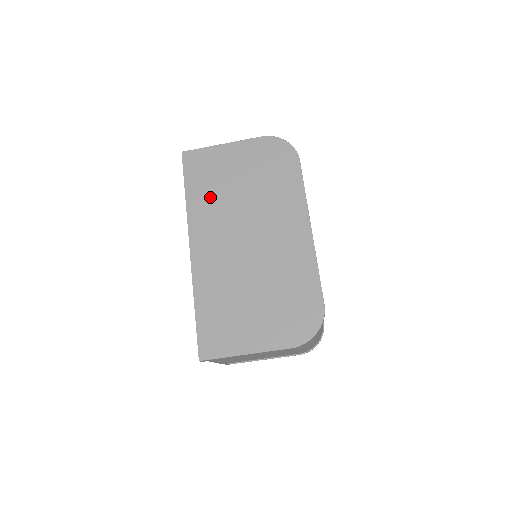
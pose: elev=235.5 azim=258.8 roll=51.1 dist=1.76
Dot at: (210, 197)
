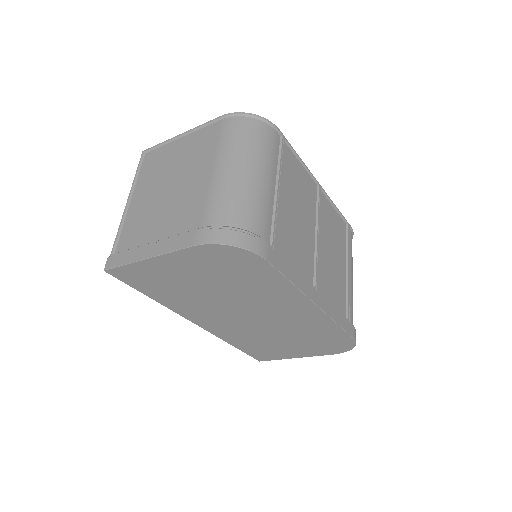
Dot at: (181, 298)
